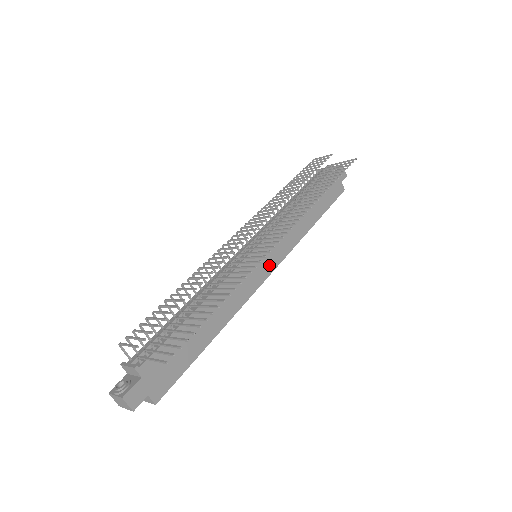
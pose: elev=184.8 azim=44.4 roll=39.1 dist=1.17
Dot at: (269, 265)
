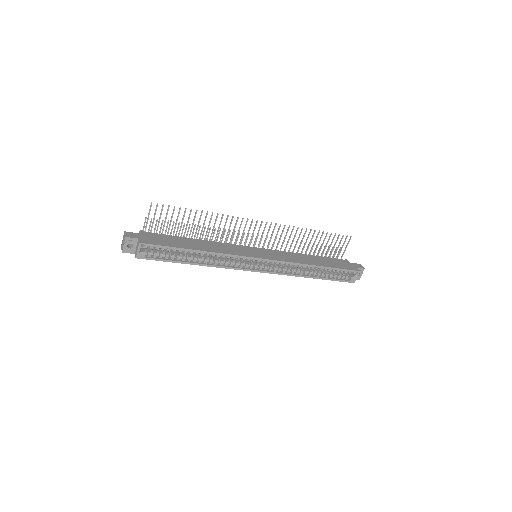
Dot at: (262, 256)
